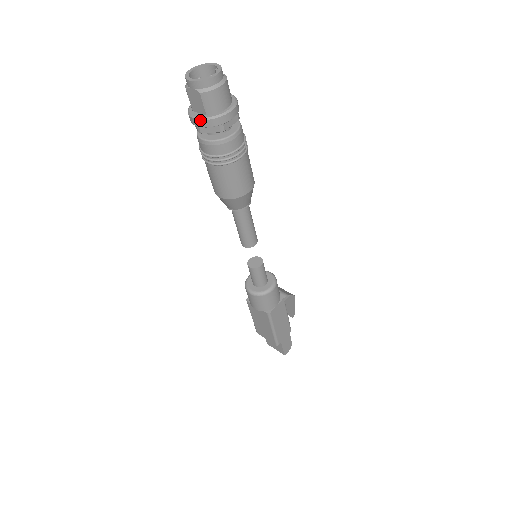
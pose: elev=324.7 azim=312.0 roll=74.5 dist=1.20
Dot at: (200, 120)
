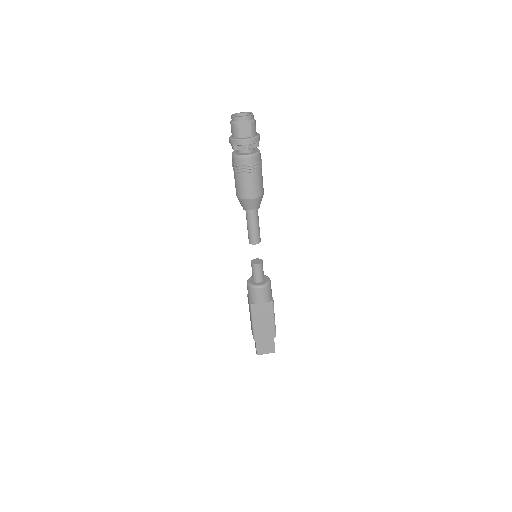
Dot at: (250, 139)
